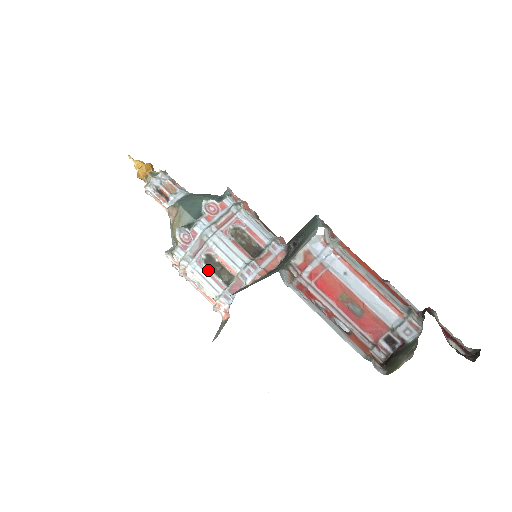
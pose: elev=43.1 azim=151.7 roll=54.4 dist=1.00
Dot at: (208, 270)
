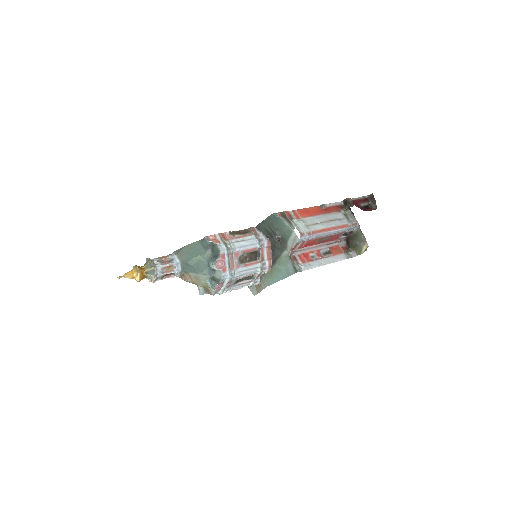
Dot at: (238, 284)
